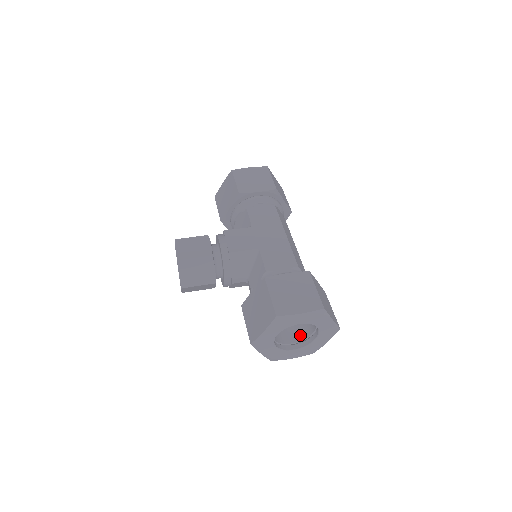
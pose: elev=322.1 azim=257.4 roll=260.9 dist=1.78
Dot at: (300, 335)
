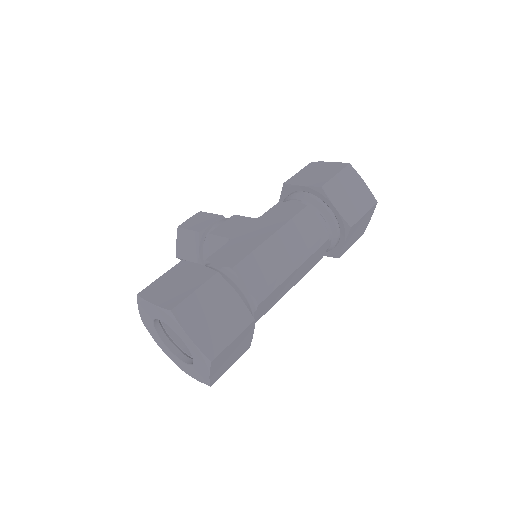
Dot at: occluded
